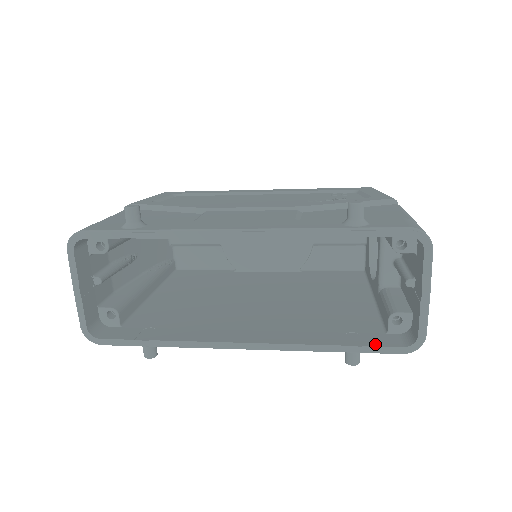
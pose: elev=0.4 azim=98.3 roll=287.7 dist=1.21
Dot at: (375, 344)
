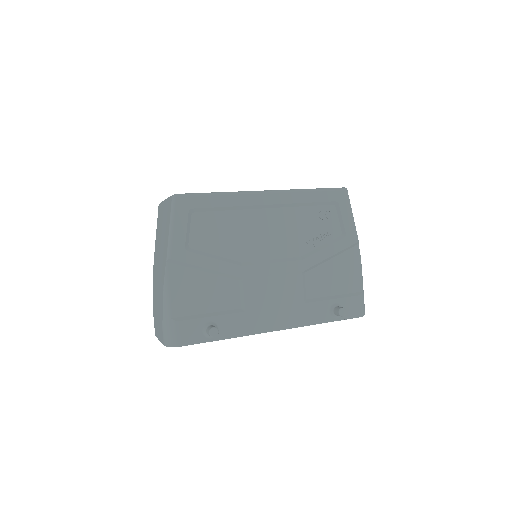
Dot at: occluded
